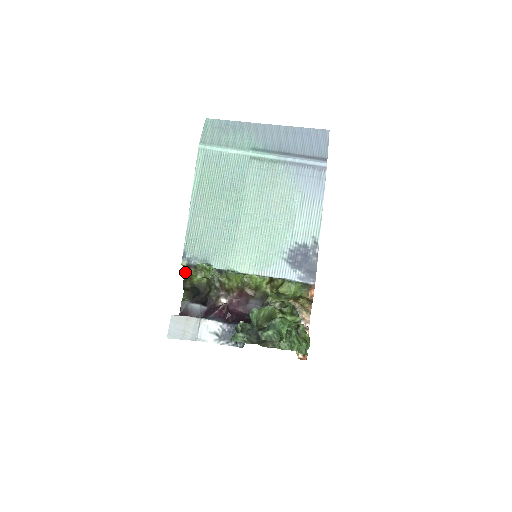
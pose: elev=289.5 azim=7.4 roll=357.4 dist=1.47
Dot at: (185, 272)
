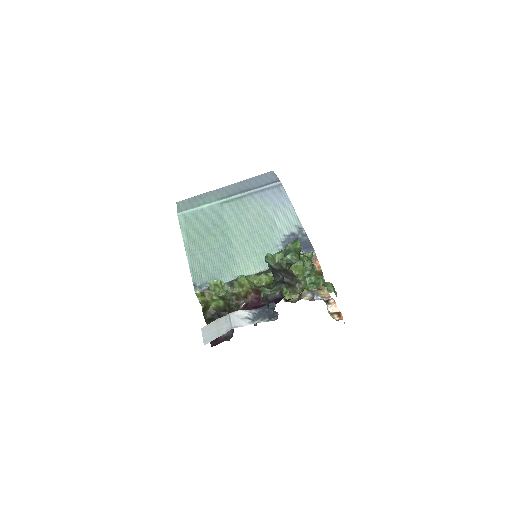
Dot at: (202, 307)
